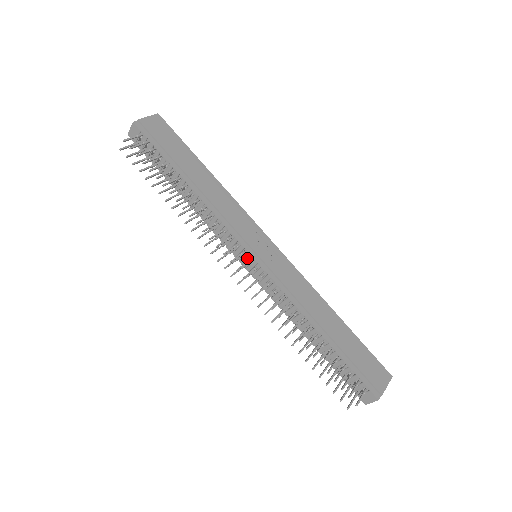
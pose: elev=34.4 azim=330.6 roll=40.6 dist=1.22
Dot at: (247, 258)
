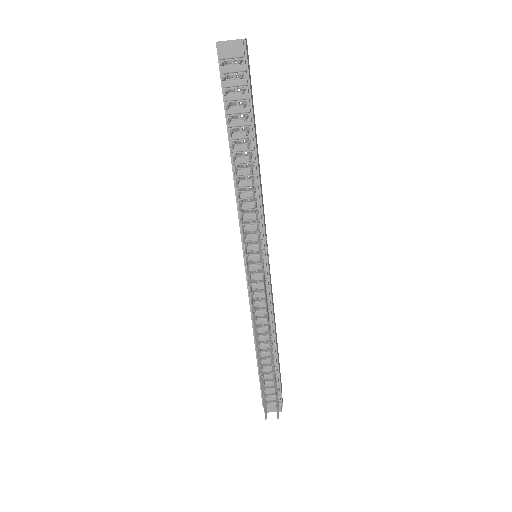
Dot at: (259, 259)
